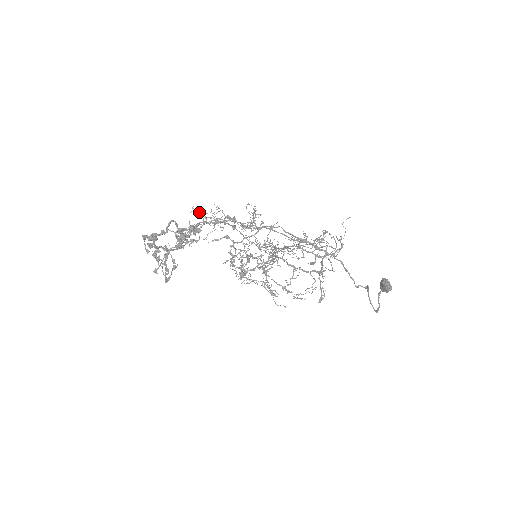
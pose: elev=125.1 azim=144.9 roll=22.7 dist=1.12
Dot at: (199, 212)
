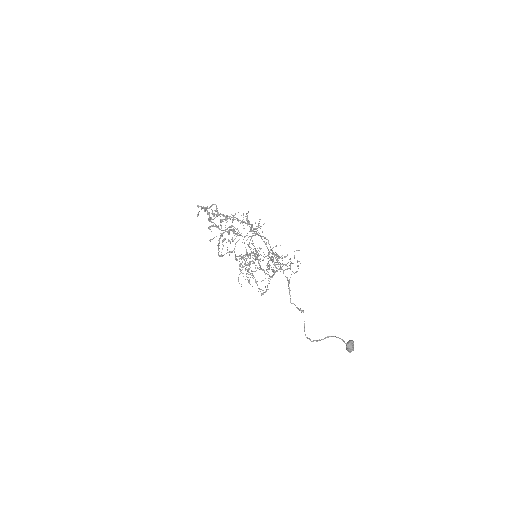
Dot at: occluded
